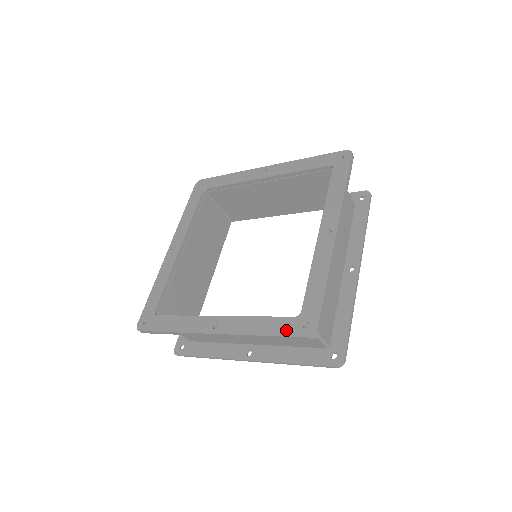
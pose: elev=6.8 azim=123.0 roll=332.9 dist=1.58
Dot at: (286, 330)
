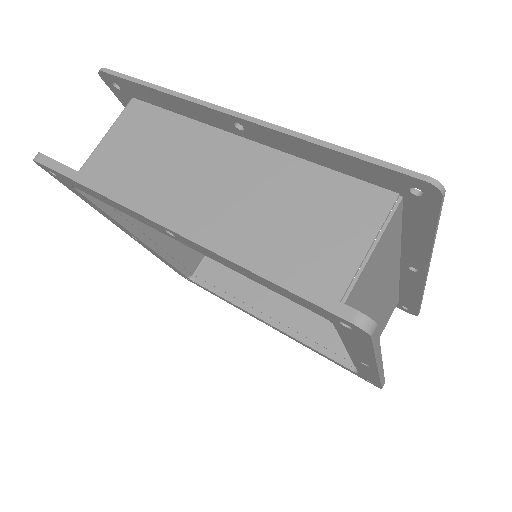
Dot at: occluded
